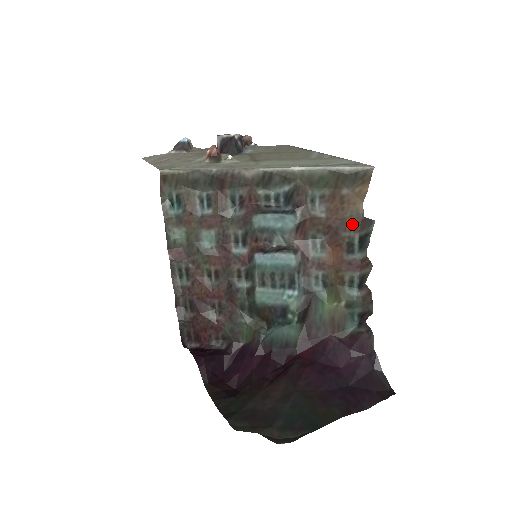
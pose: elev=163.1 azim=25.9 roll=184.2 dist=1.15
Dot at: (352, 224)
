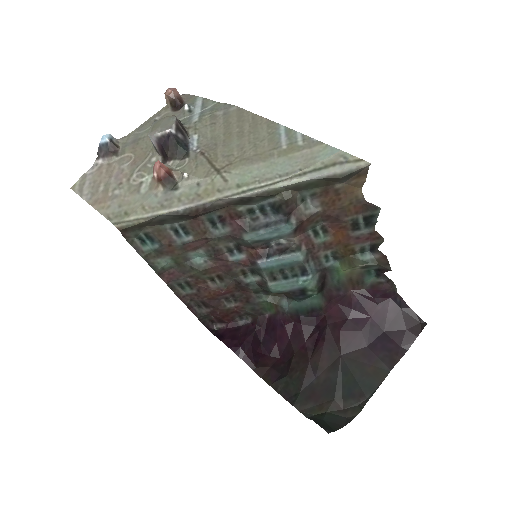
Dot at: (353, 209)
